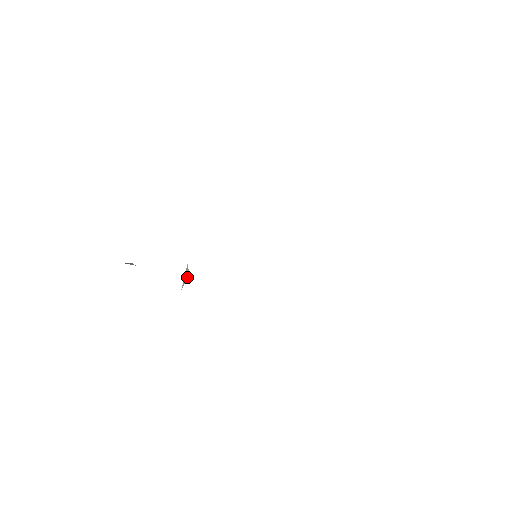
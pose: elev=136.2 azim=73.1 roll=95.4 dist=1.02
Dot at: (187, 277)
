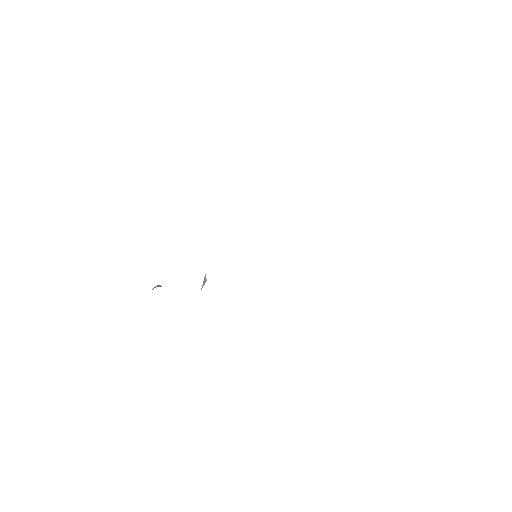
Dot at: (205, 282)
